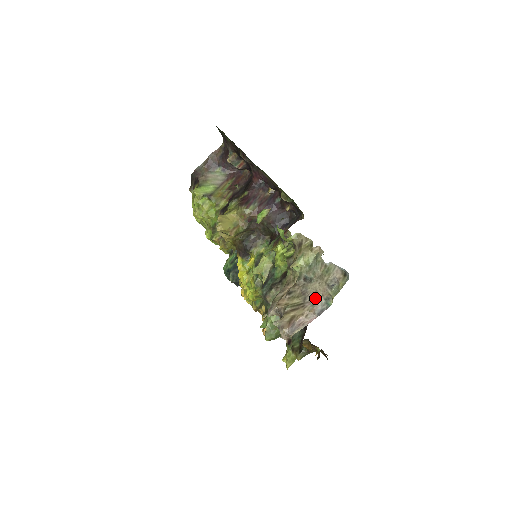
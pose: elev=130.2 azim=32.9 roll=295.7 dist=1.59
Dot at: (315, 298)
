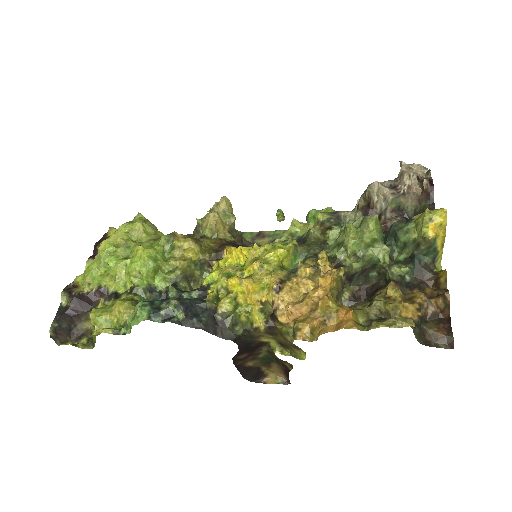
Dot at: occluded
